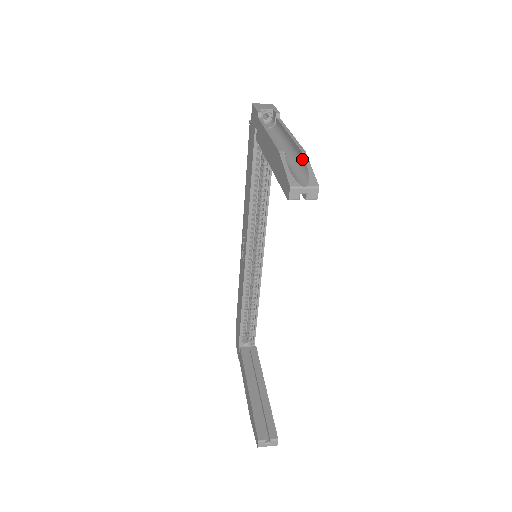
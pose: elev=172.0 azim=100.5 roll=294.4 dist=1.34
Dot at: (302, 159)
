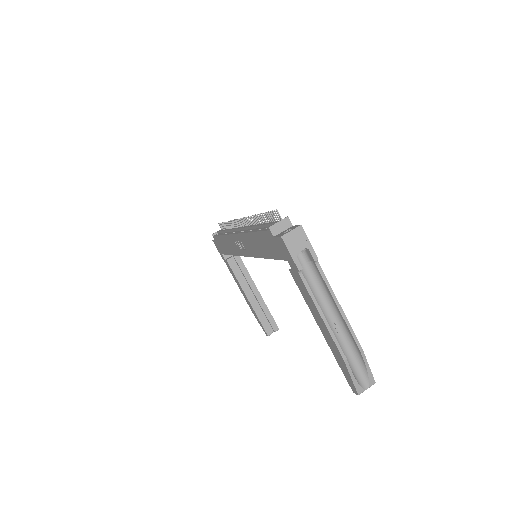
Dot at: (359, 354)
